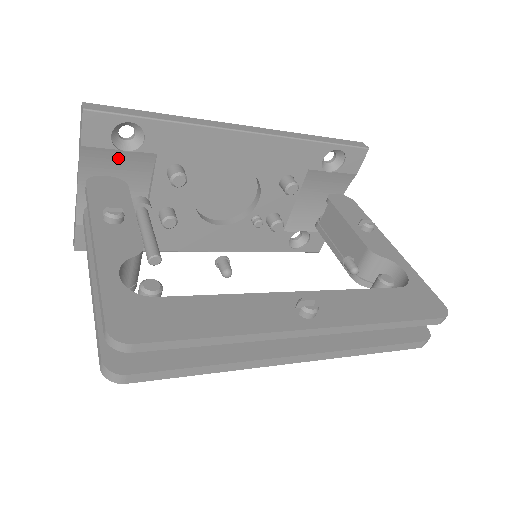
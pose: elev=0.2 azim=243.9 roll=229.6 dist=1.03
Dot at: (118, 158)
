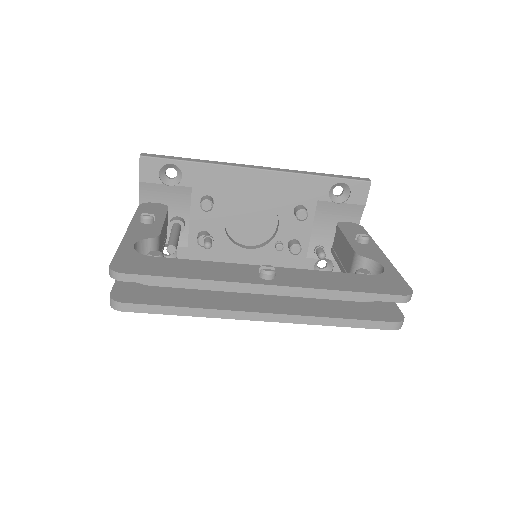
Dot at: (165, 191)
